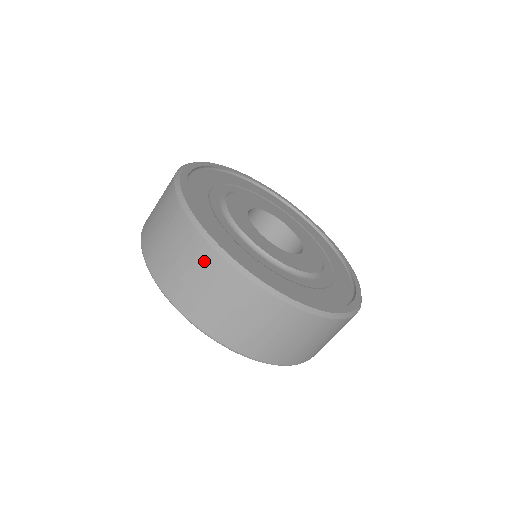
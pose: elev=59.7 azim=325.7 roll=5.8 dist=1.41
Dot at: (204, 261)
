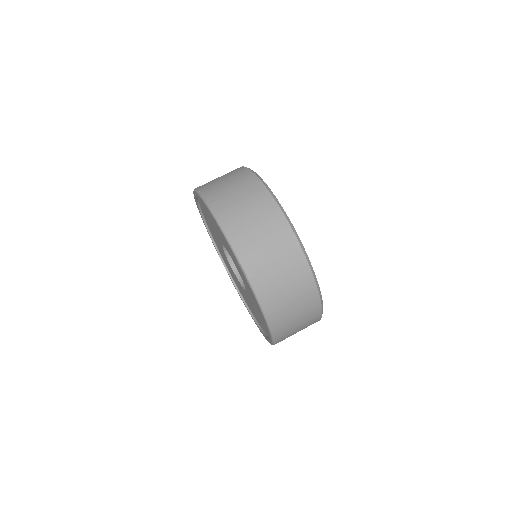
Dot at: occluded
